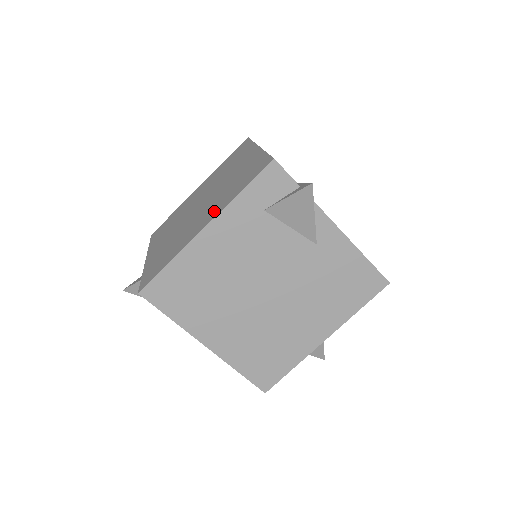
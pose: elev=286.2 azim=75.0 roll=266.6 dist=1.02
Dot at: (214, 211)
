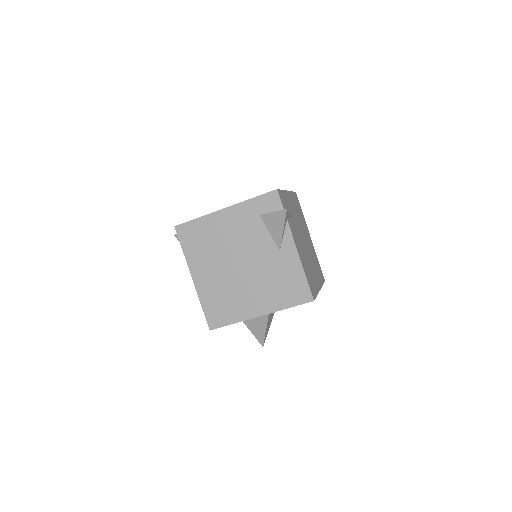
Dot at: occluded
